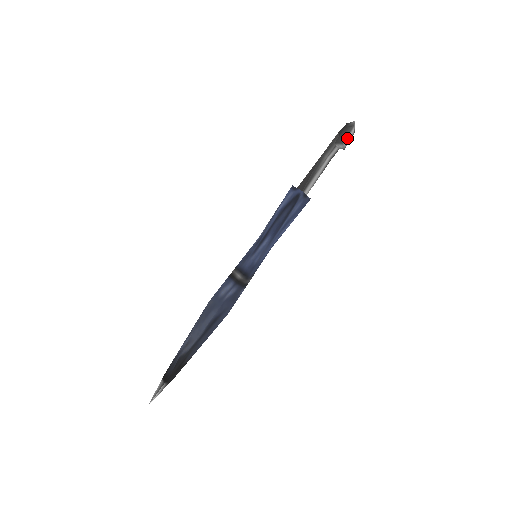
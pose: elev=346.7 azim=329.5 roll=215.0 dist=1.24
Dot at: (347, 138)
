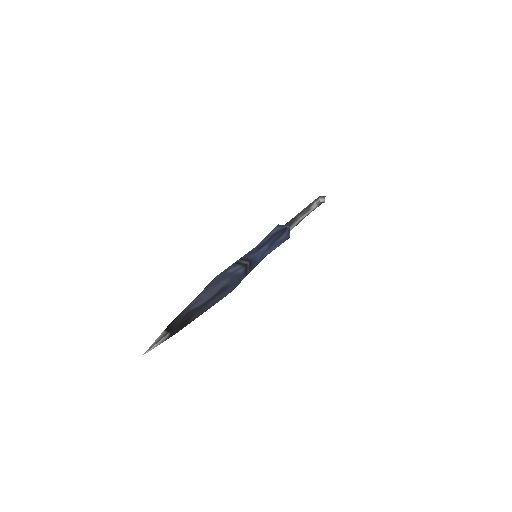
Dot at: occluded
